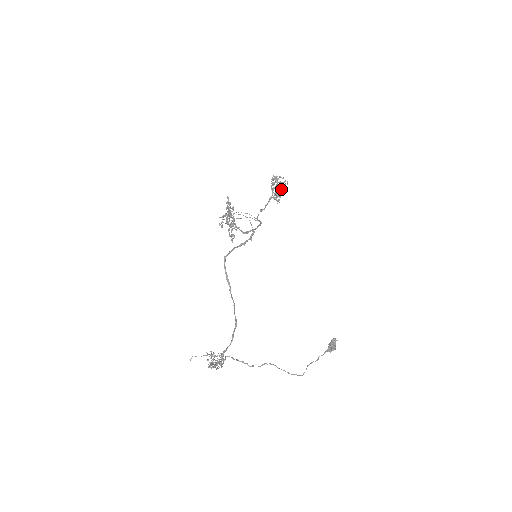
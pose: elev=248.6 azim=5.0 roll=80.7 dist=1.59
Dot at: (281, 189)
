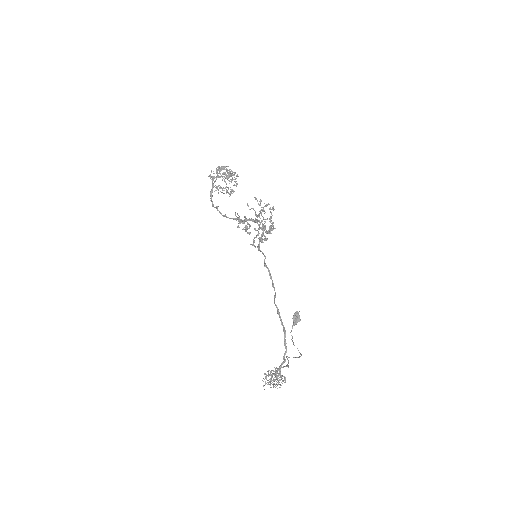
Dot at: occluded
